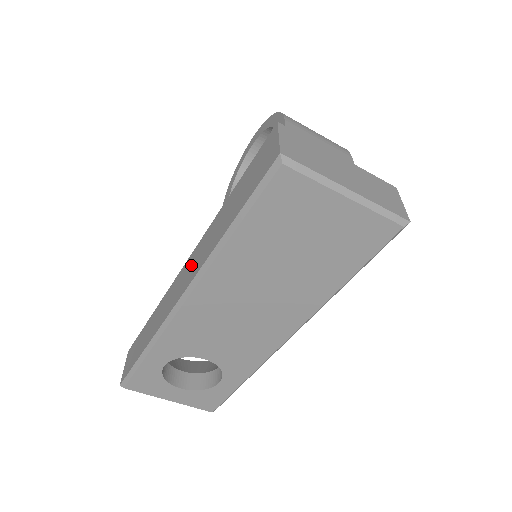
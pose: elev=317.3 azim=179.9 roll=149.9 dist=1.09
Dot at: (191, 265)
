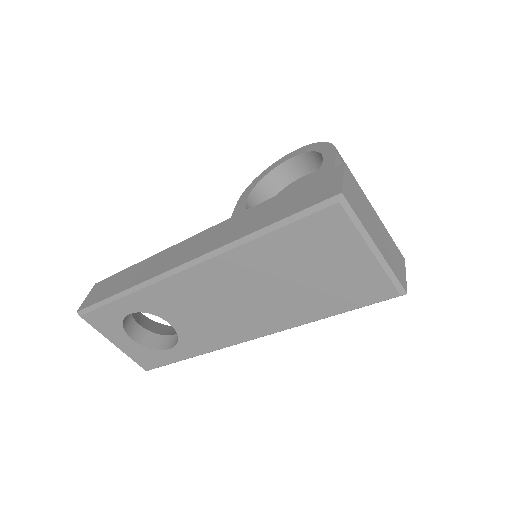
Dot at: (204, 240)
